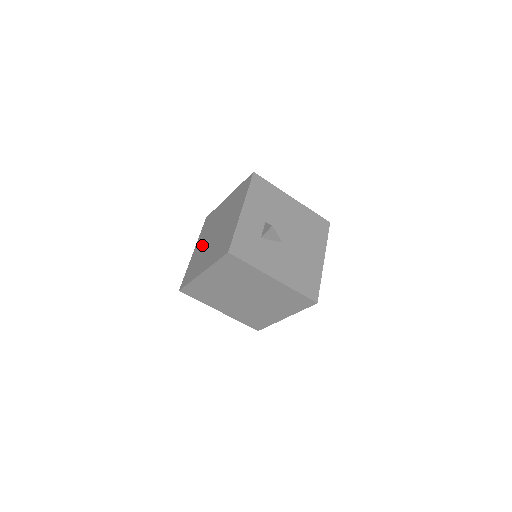
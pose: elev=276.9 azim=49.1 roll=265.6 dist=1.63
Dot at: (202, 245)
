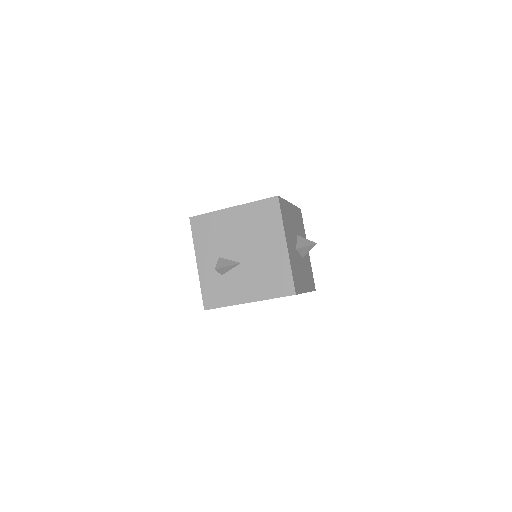
Dot at: occluded
